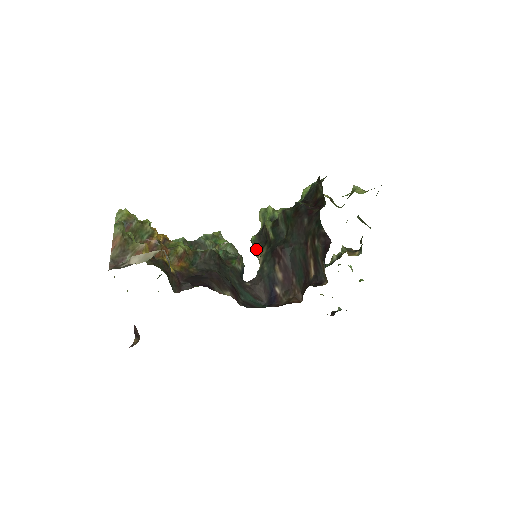
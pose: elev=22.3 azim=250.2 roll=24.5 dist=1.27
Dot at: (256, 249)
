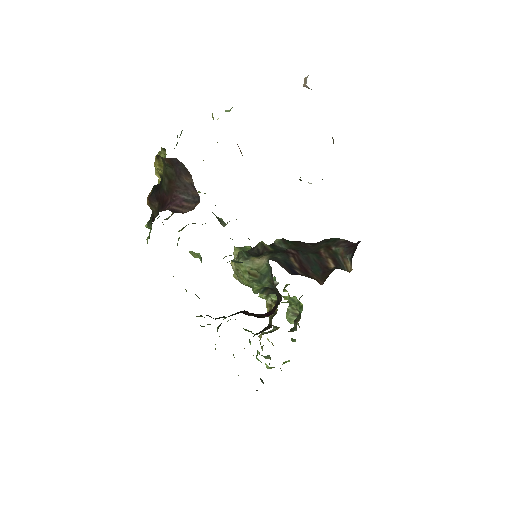
Dot at: (249, 256)
